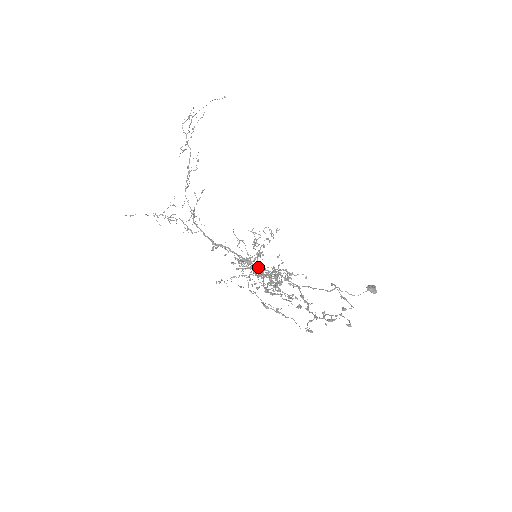
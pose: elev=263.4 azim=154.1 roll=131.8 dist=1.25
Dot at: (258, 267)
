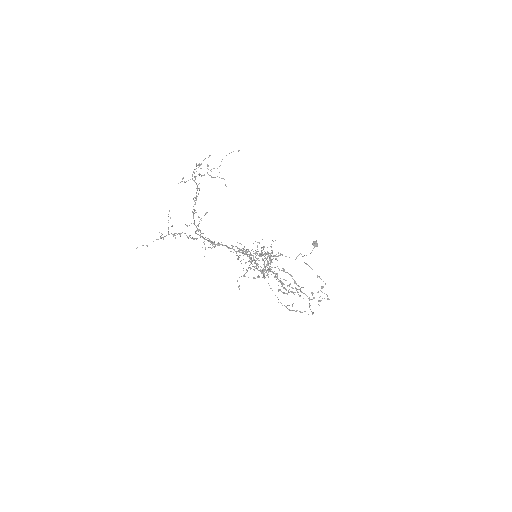
Dot at: occluded
